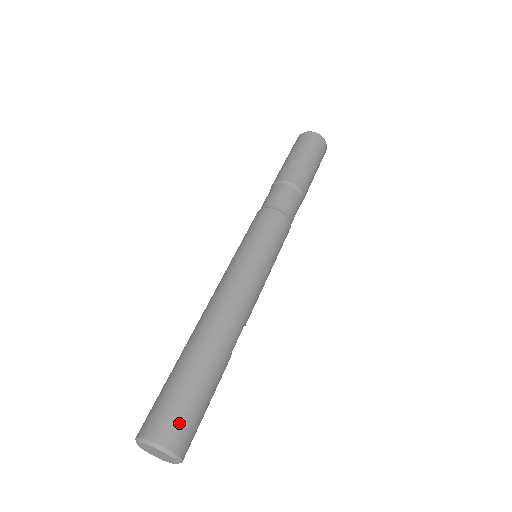
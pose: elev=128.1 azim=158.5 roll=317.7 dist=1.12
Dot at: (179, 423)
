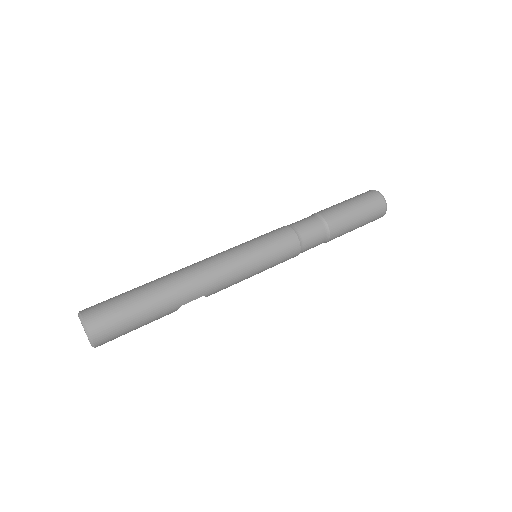
Dot at: (108, 321)
